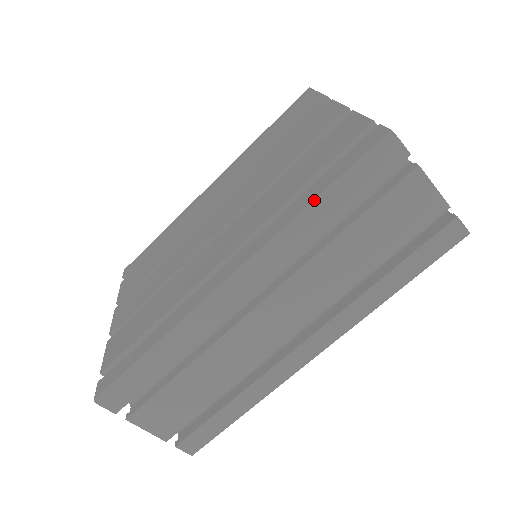
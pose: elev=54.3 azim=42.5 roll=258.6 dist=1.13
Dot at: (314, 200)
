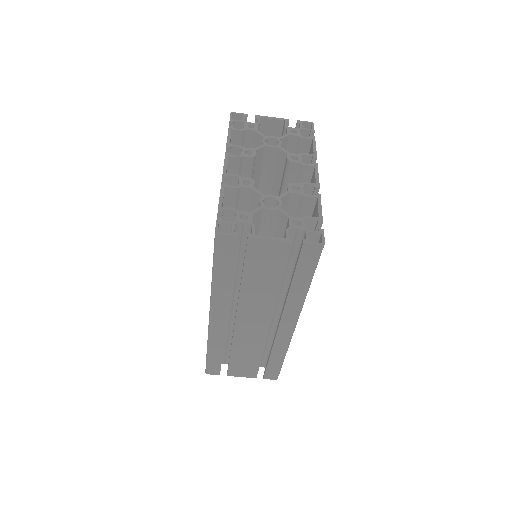
Dot at: (212, 275)
